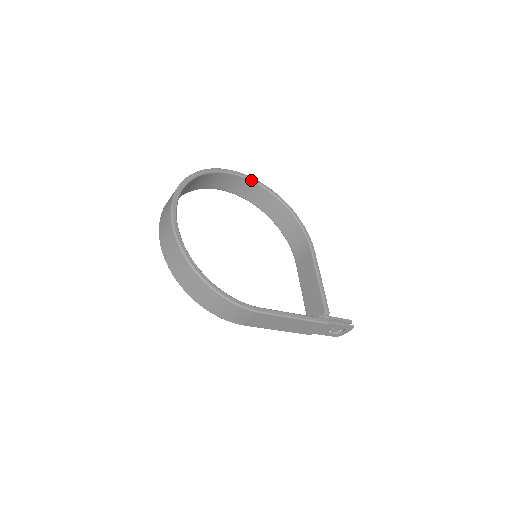
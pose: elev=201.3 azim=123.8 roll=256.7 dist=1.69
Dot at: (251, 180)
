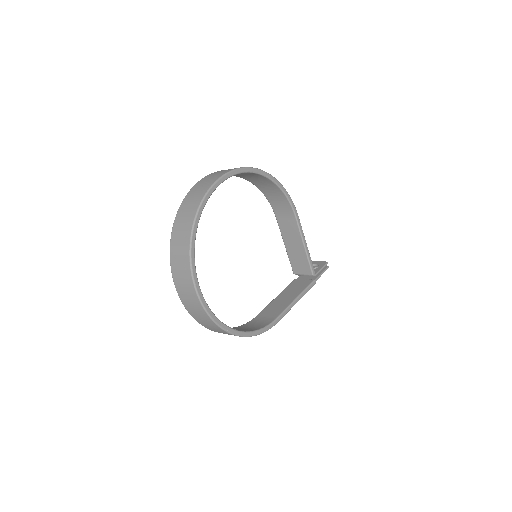
Dot at: occluded
